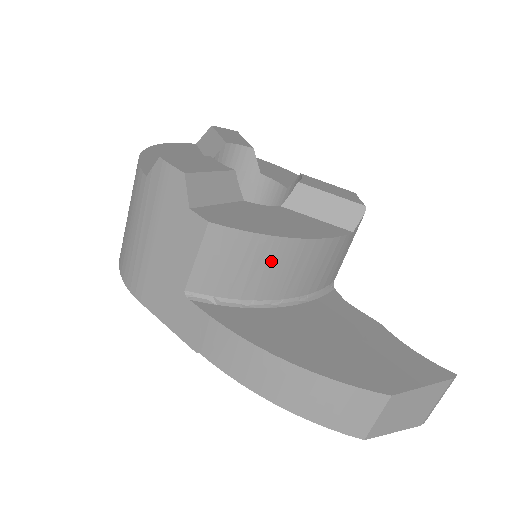
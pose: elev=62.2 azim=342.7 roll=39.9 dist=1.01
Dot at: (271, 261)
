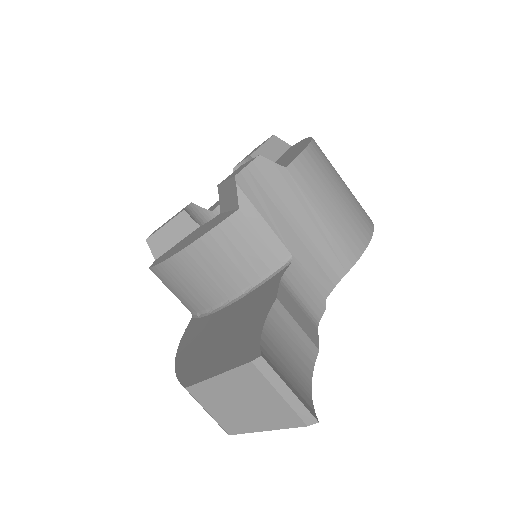
Dot at: (185, 276)
